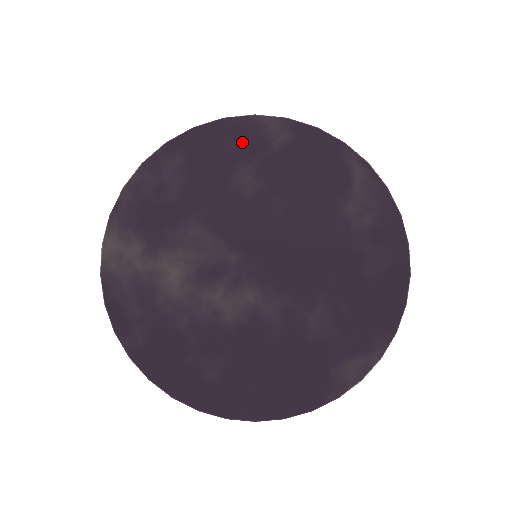
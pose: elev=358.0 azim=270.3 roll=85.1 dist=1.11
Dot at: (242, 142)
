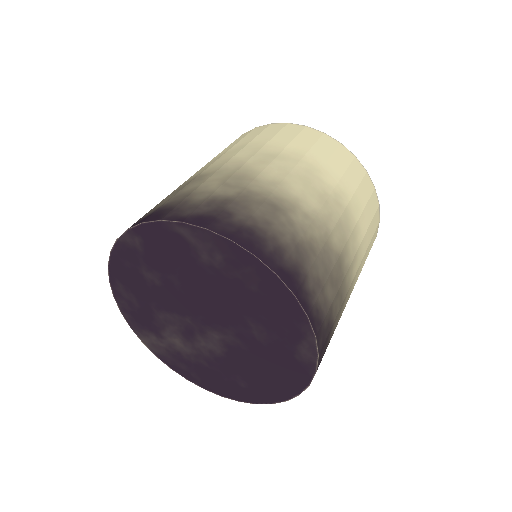
Dot at: (128, 258)
